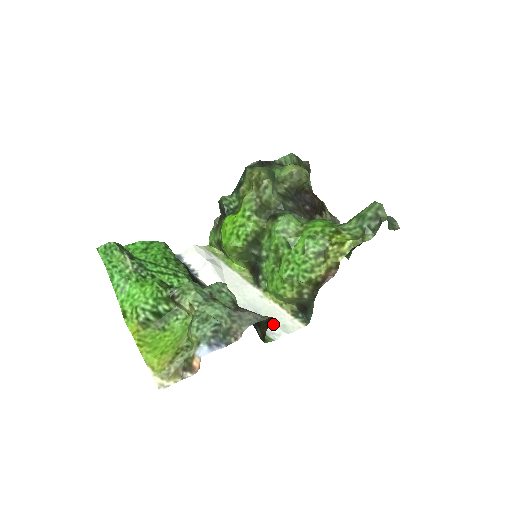
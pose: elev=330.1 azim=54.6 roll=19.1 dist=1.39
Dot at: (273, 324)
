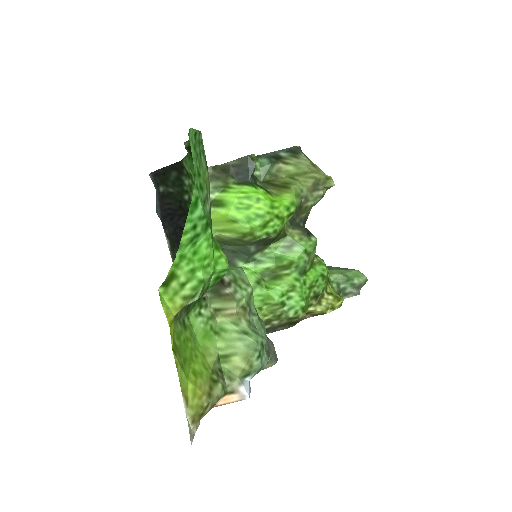
Dot at: occluded
